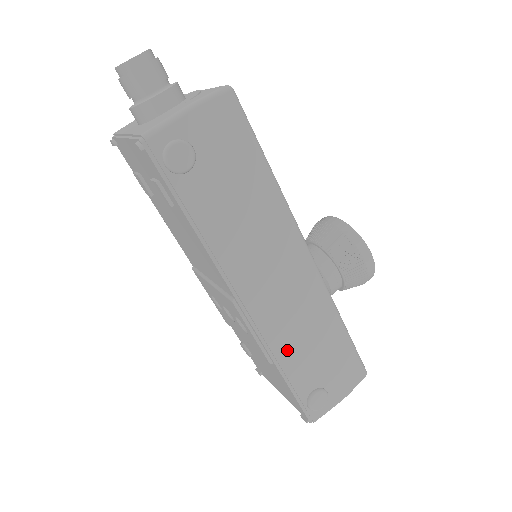
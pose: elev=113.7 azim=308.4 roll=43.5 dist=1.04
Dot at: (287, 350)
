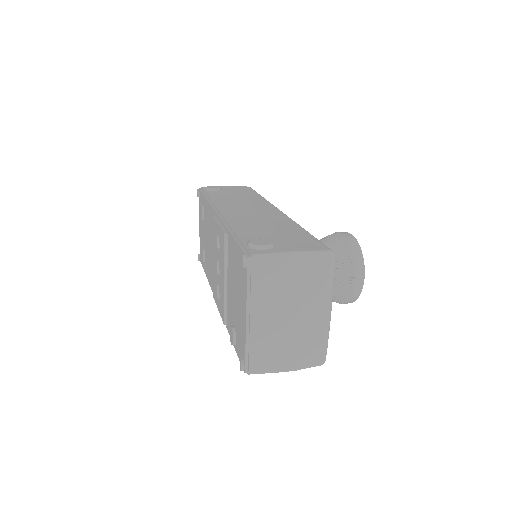
Dot at: (242, 225)
